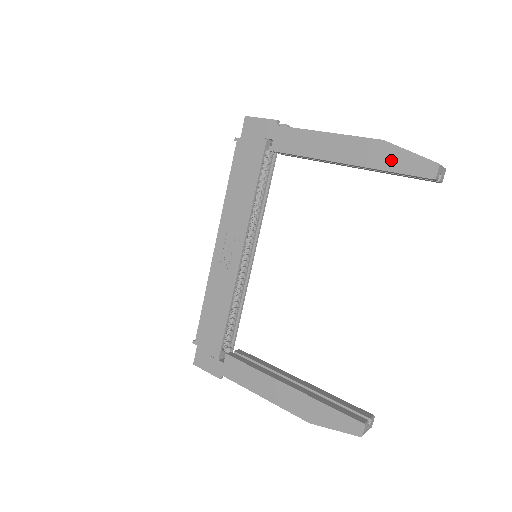
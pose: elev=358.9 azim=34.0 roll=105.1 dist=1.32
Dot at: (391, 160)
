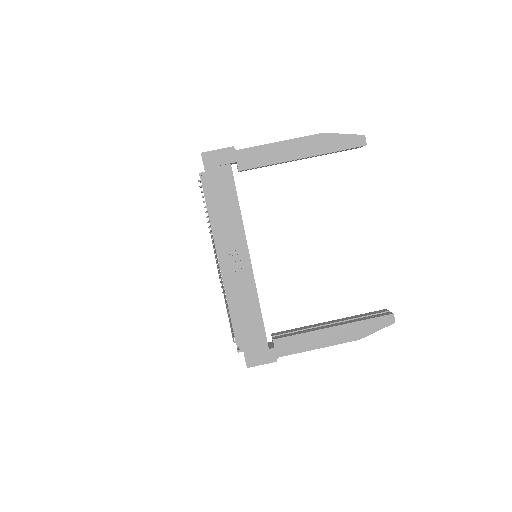
Dot at: (334, 144)
